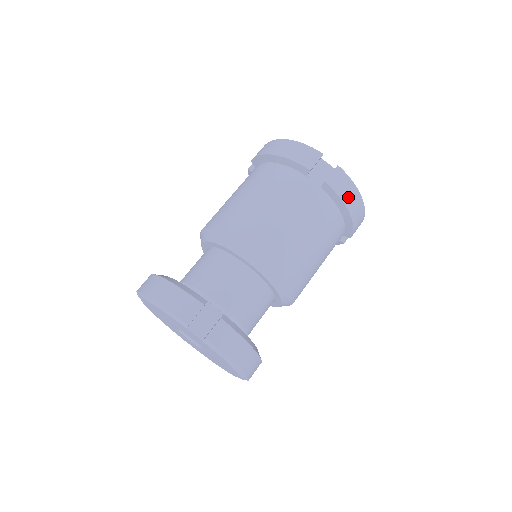
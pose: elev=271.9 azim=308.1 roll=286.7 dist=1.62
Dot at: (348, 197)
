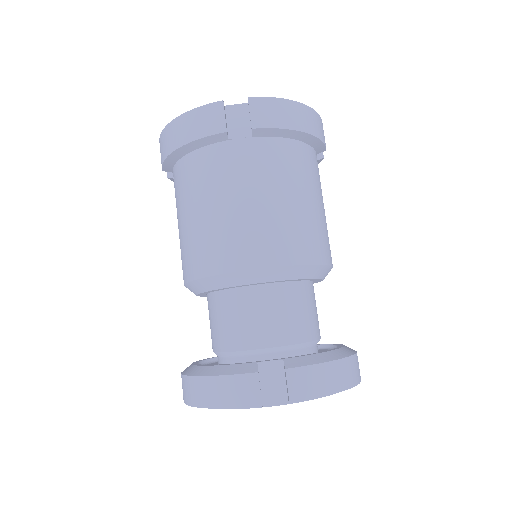
Dot at: (289, 119)
